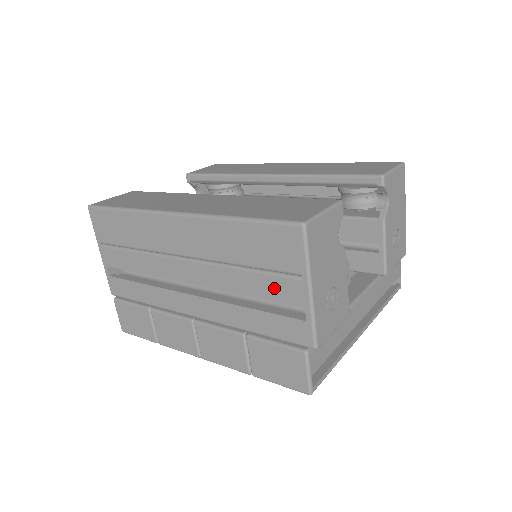
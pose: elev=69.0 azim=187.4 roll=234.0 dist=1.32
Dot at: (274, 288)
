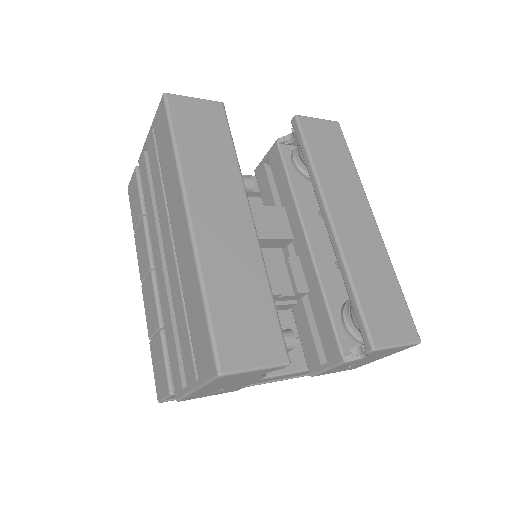
Dot at: (186, 351)
